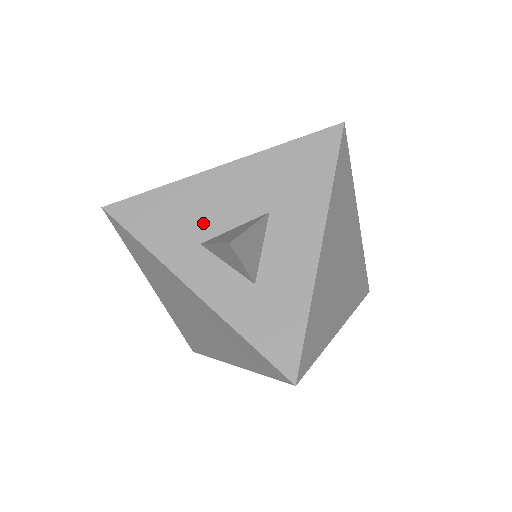
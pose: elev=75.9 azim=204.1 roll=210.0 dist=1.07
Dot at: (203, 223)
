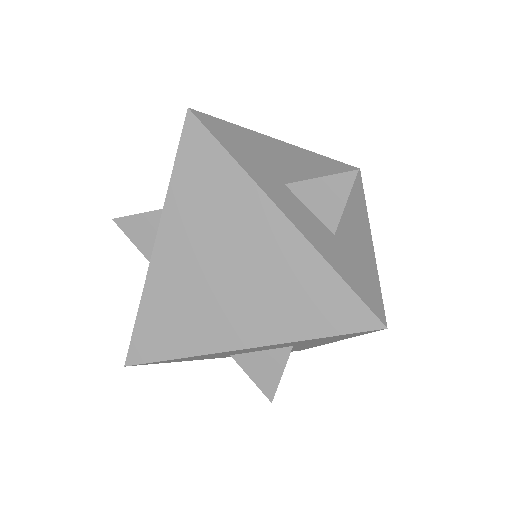
Dot at: (284, 171)
